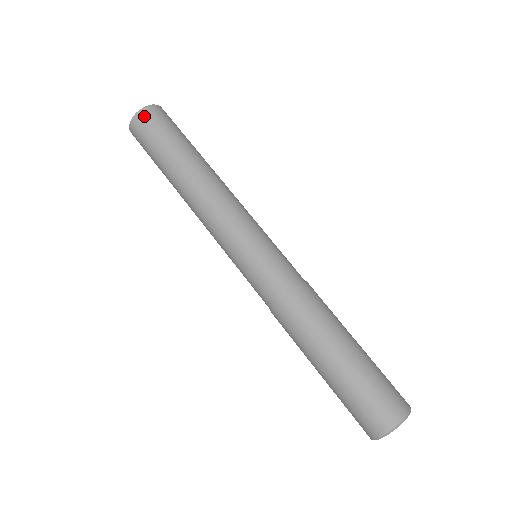
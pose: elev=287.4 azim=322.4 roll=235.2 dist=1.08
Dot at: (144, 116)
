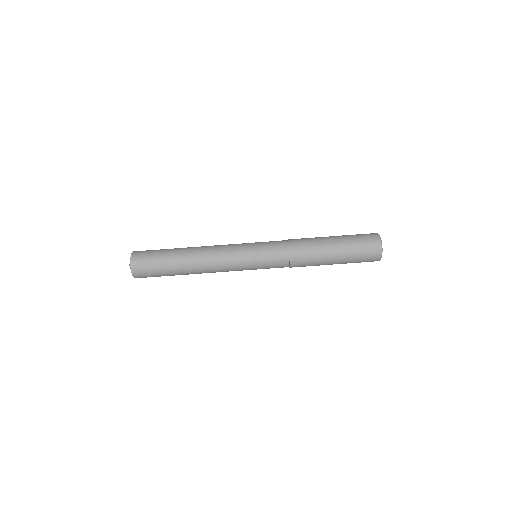
Dot at: (138, 275)
